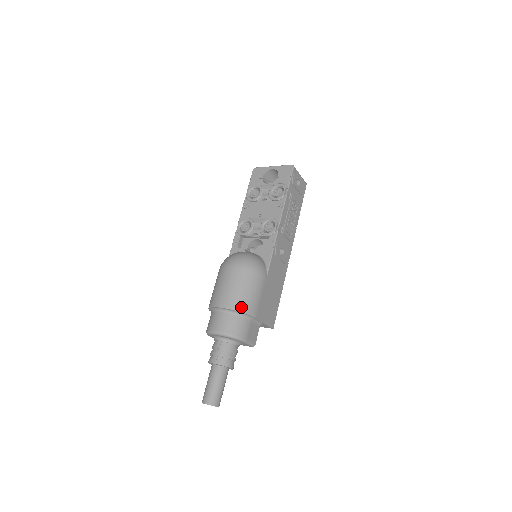
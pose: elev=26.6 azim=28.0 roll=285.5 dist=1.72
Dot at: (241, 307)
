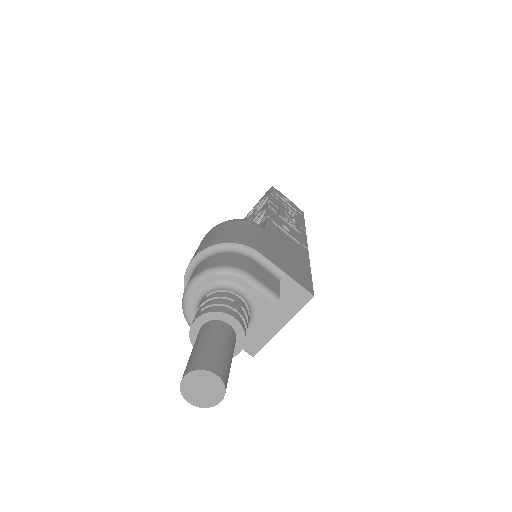
Dot at: (226, 240)
